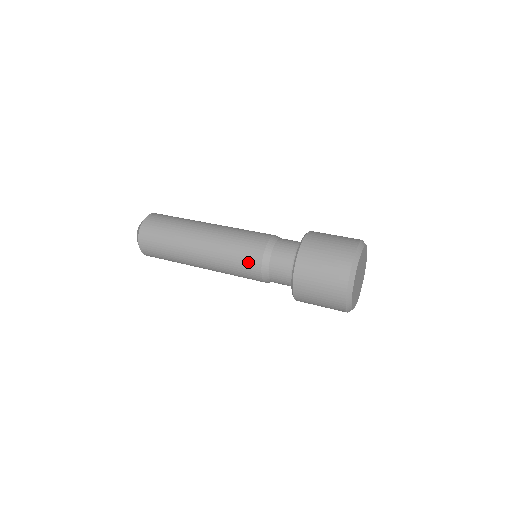
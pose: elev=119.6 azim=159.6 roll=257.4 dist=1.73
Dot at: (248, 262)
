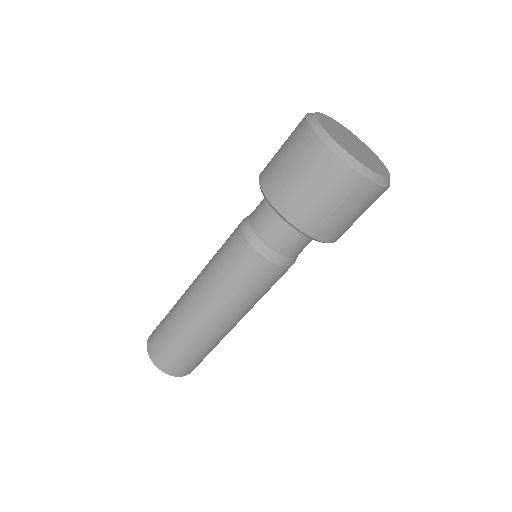
Dot at: (252, 271)
